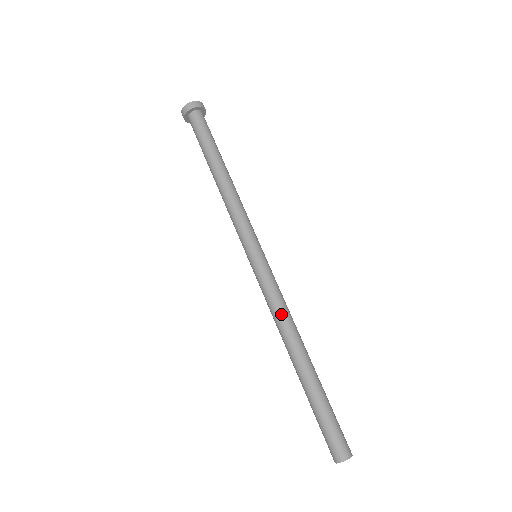
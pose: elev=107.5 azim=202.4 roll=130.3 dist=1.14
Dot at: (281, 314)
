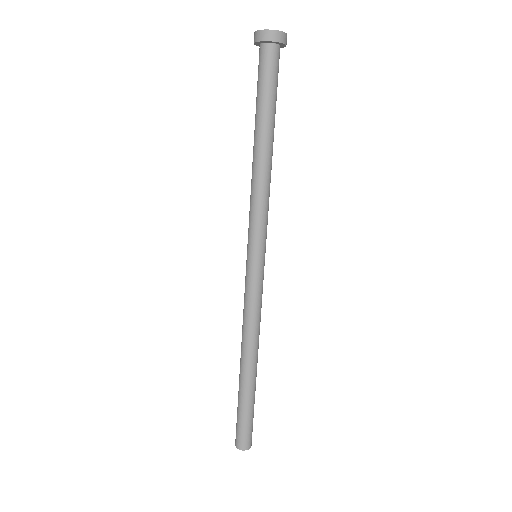
Dot at: (252, 325)
